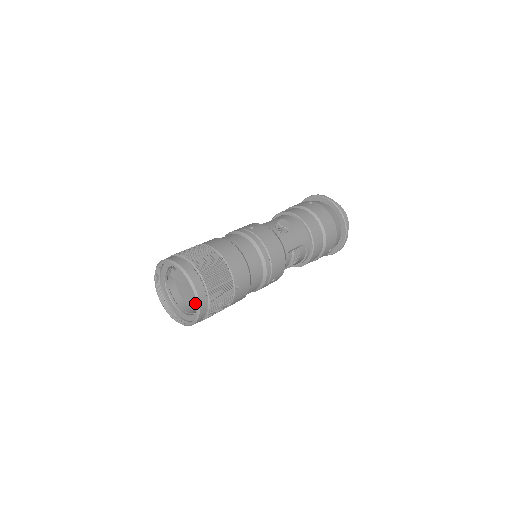
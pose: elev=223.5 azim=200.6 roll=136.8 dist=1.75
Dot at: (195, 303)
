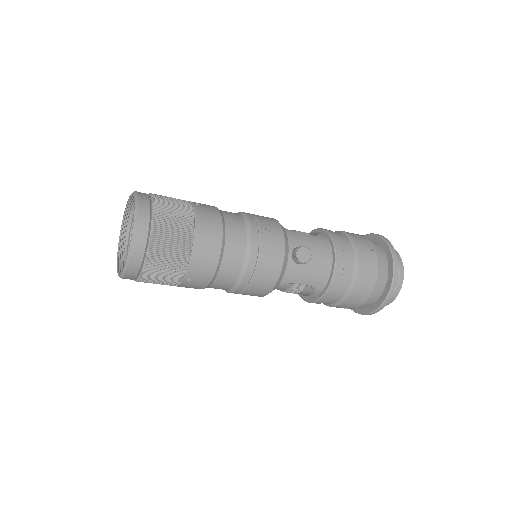
Dot at: occluded
